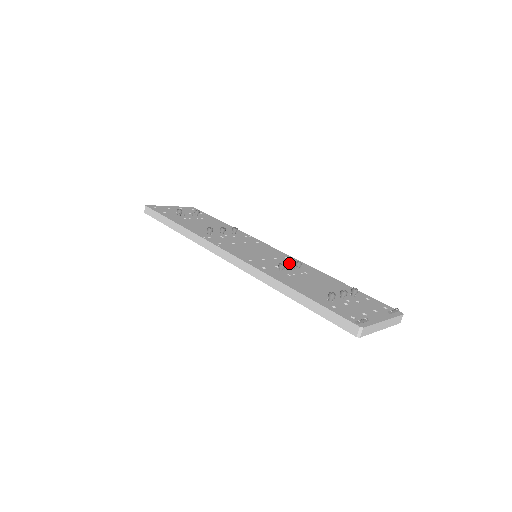
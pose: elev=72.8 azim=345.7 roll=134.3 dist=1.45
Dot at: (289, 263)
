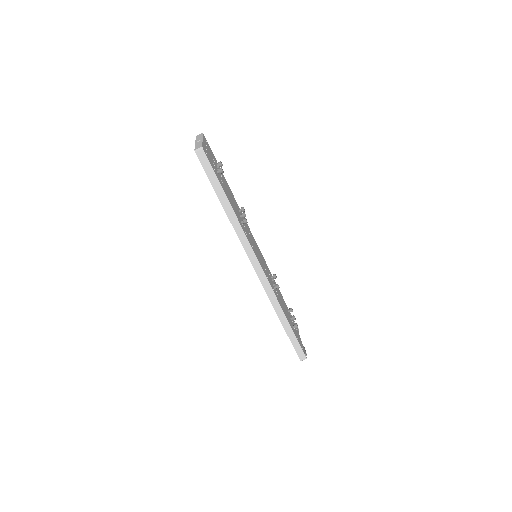
Dot at: occluded
